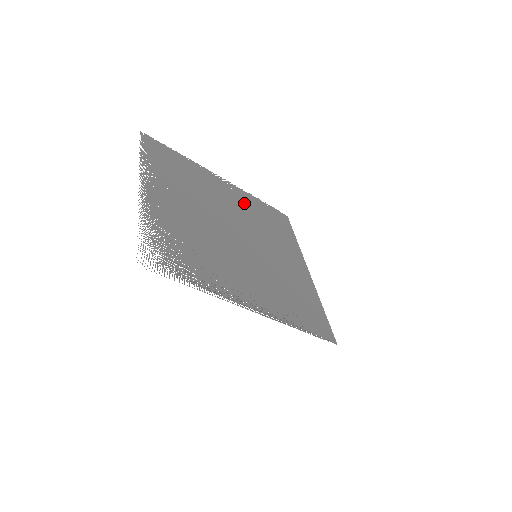
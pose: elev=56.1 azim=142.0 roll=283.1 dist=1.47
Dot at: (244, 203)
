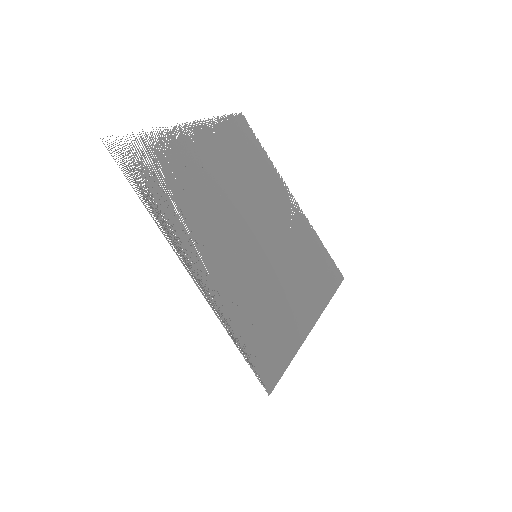
Dot at: (297, 227)
